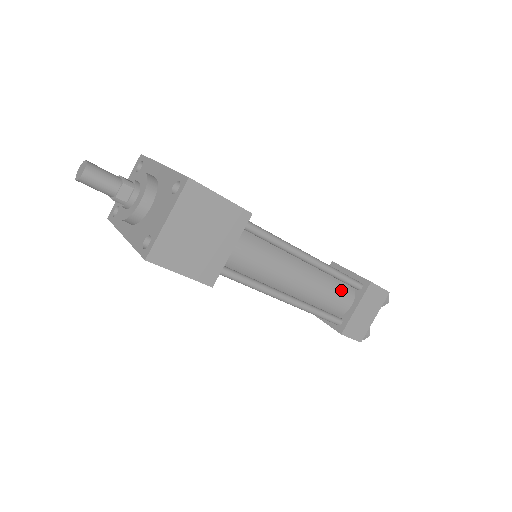
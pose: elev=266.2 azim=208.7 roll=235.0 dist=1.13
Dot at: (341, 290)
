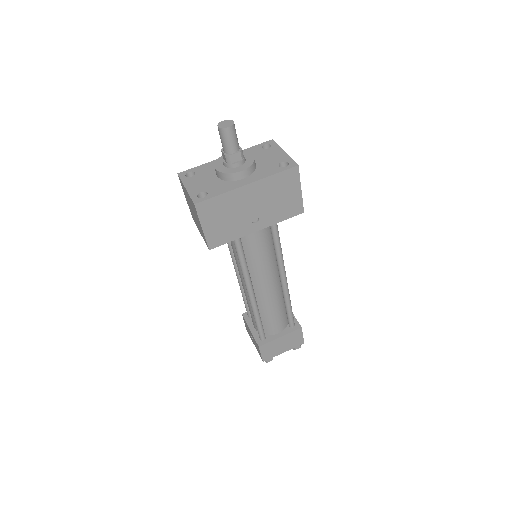
Dot at: occluded
